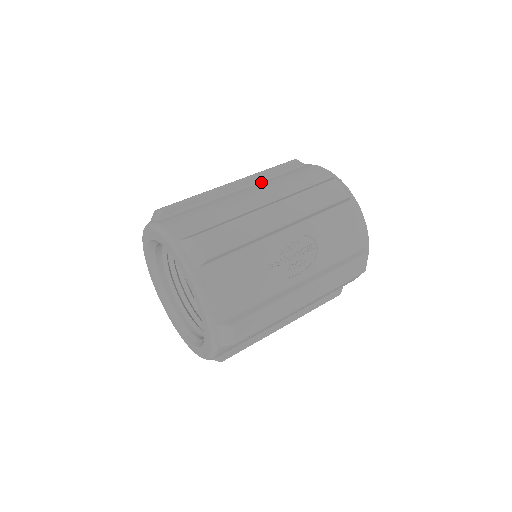
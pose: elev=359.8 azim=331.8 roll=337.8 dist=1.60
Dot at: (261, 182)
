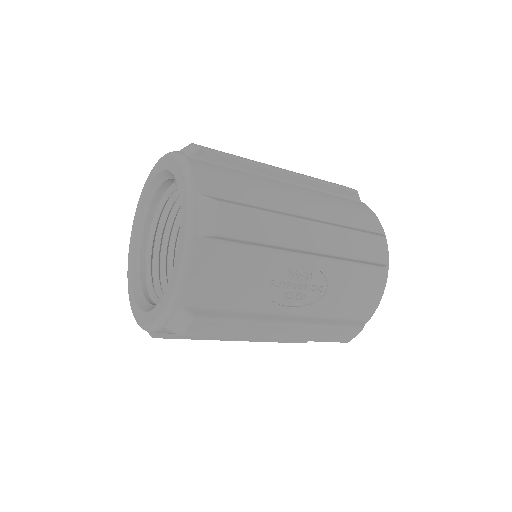
Dot at: (312, 189)
